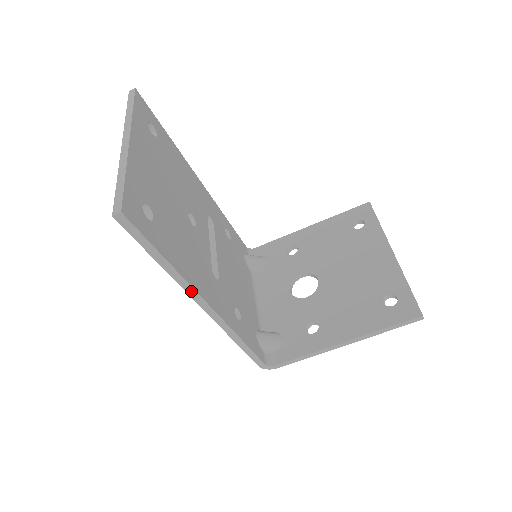
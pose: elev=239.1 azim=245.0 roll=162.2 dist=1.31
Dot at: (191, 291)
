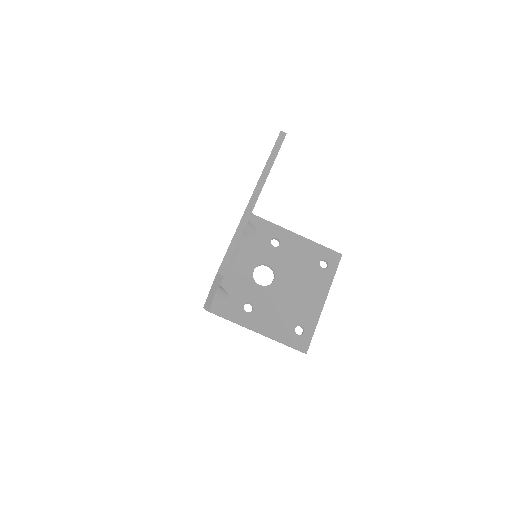
Dot at: (213, 292)
